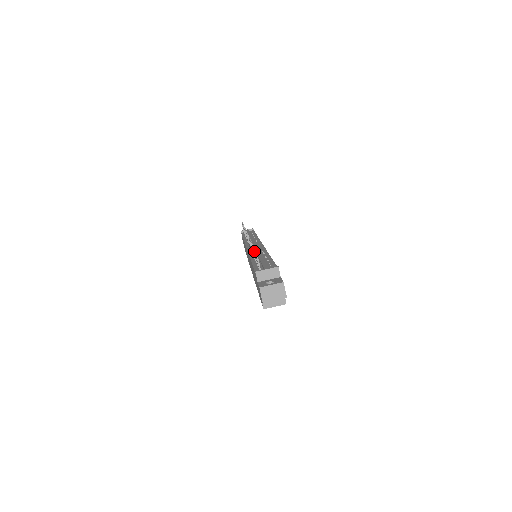
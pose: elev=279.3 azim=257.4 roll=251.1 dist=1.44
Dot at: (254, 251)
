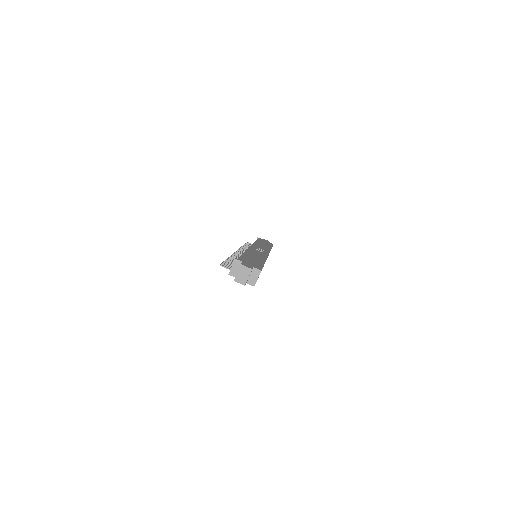
Dot at: occluded
